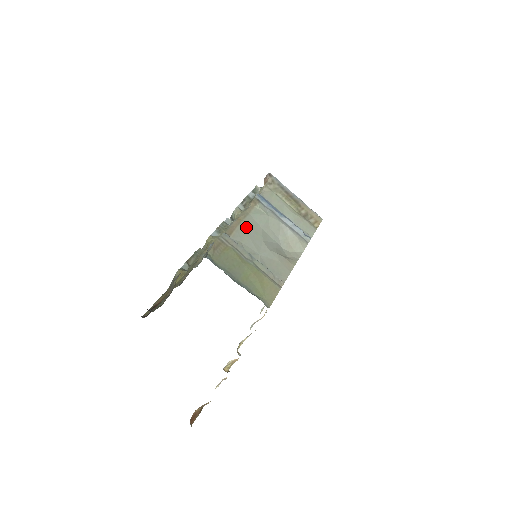
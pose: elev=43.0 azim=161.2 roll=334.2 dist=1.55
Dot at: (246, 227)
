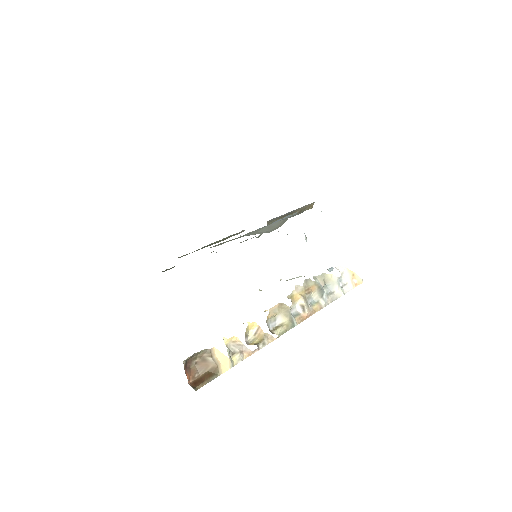
Dot at: occluded
